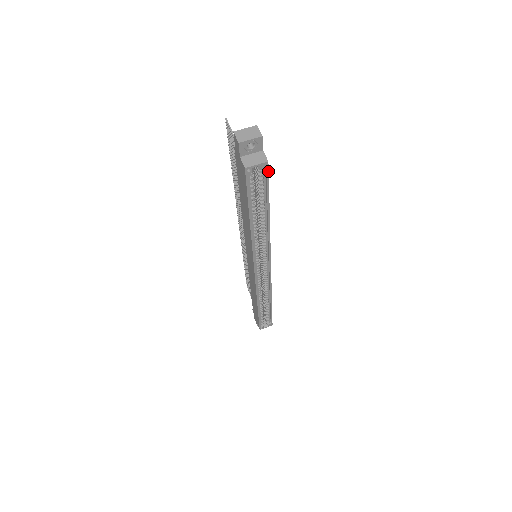
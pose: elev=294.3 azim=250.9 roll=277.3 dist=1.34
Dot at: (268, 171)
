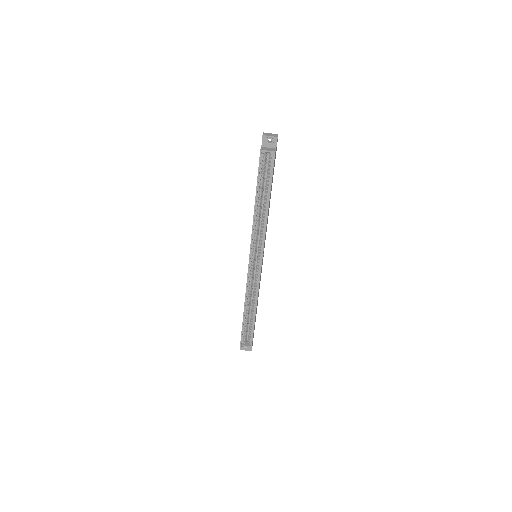
Dot at: (274, 160)
